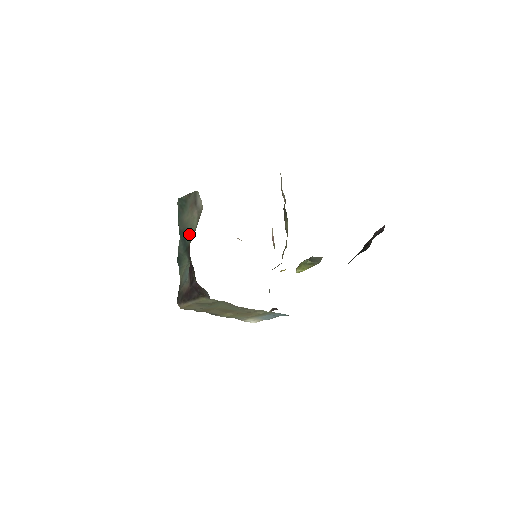
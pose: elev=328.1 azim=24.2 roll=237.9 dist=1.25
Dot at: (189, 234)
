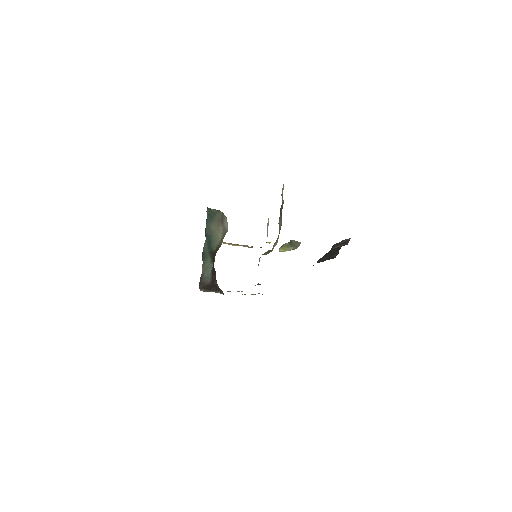
Dot at: (214, 242)
